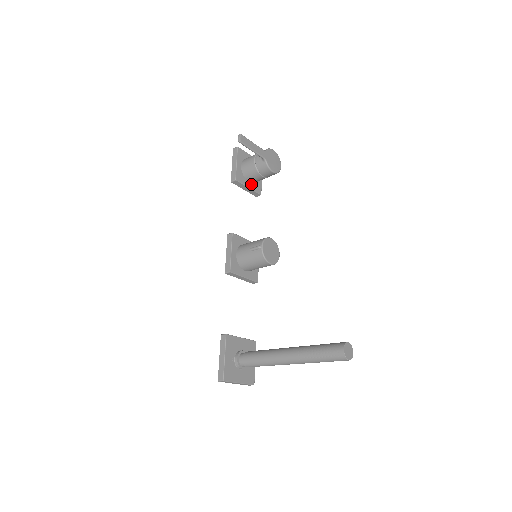
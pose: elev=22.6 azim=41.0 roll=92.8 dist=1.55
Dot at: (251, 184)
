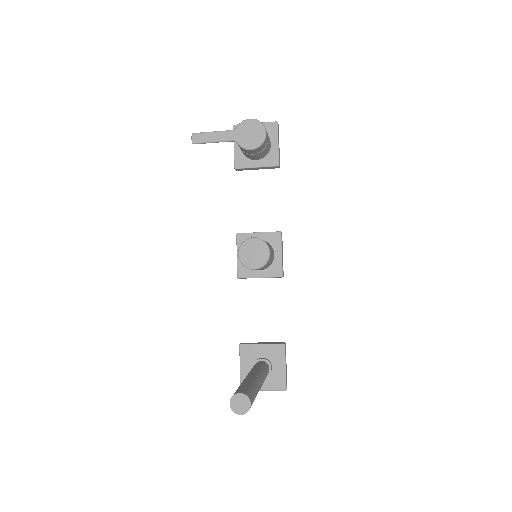
Dot at: (260, 161)
